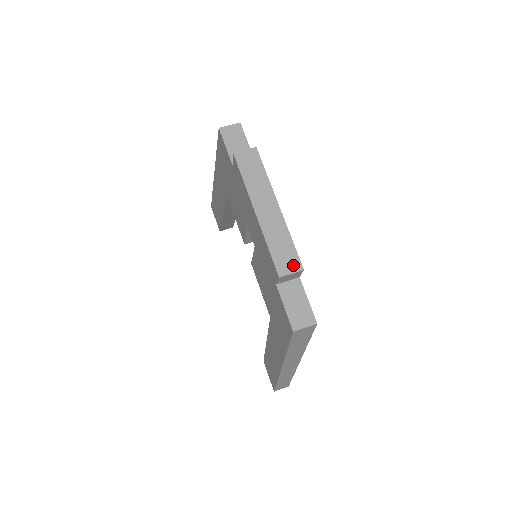
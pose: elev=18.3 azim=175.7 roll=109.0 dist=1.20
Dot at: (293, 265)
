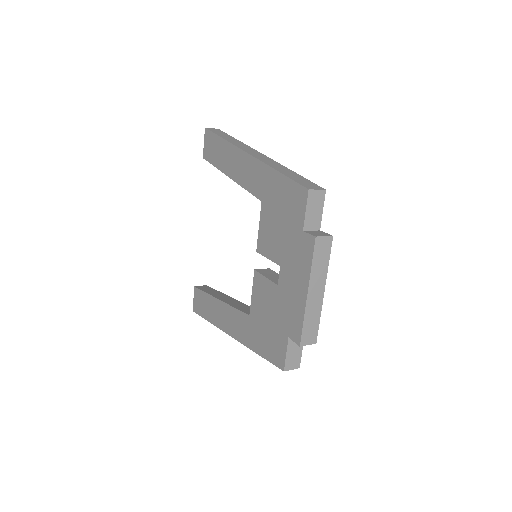
Dot at: (312, 339)
